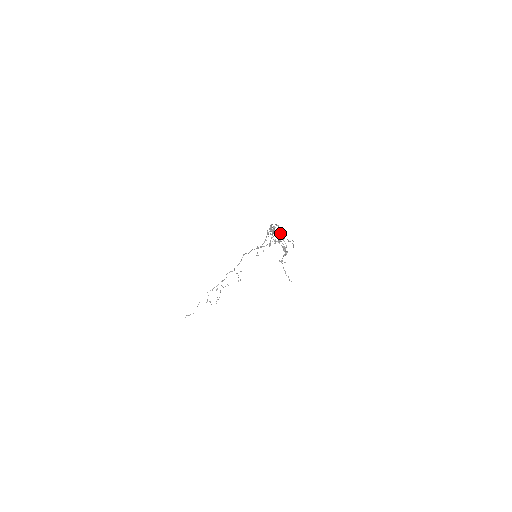
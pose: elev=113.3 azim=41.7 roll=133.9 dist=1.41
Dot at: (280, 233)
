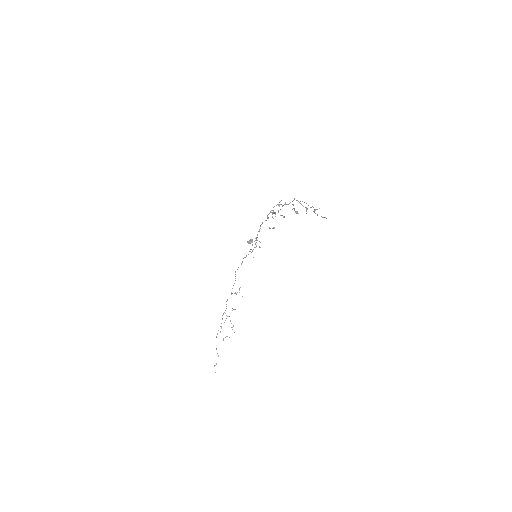
Dot at: (292, 201)
